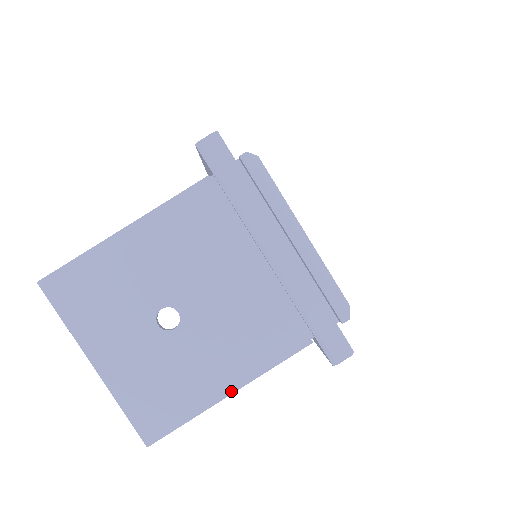
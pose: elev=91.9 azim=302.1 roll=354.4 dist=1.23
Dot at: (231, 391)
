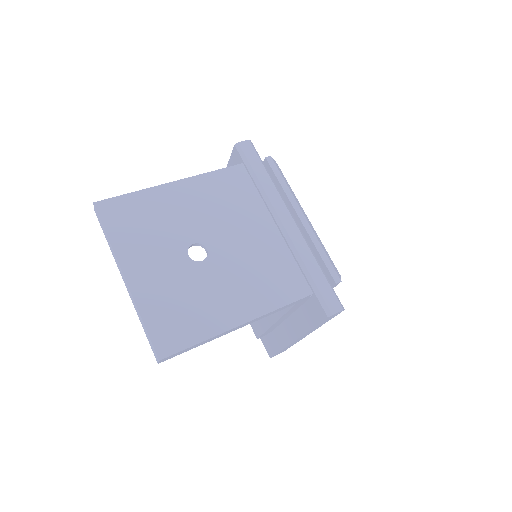
Dot at: (243, 321)
